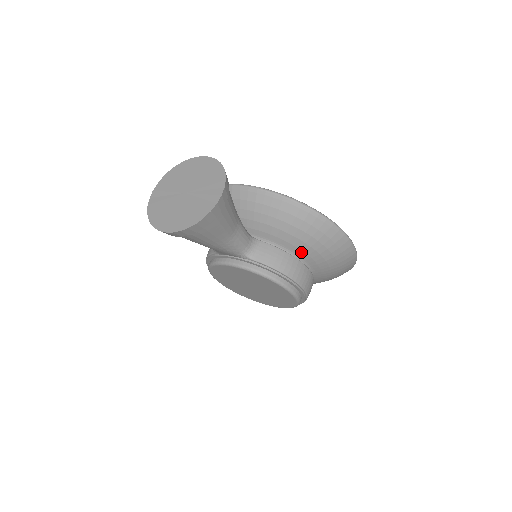
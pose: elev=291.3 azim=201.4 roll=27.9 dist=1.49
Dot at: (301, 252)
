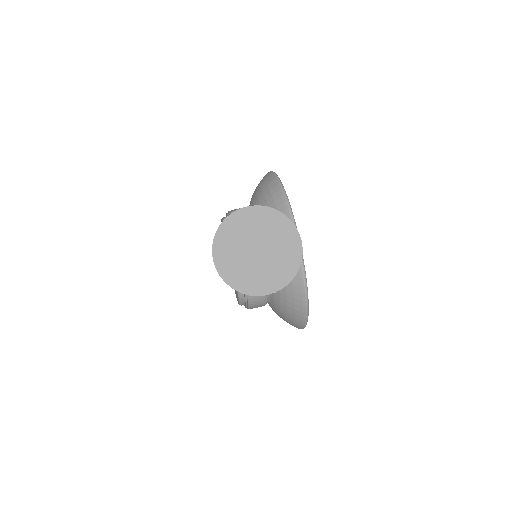
Dot at: (273, 303)
